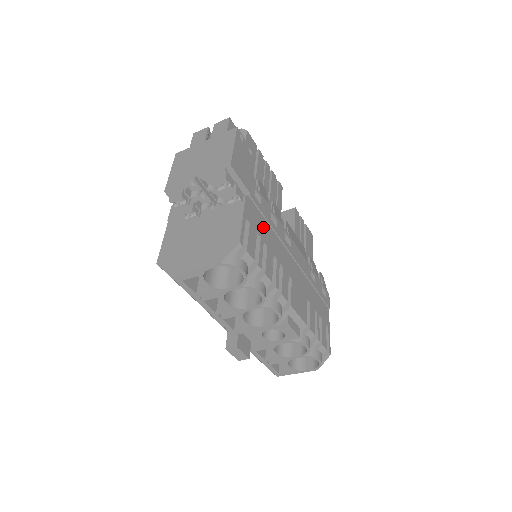
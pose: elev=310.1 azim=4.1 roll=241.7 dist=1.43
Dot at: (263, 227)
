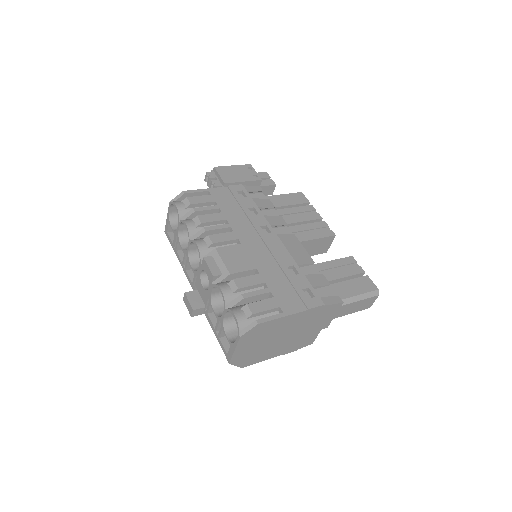
Dot at: (230, 205)
